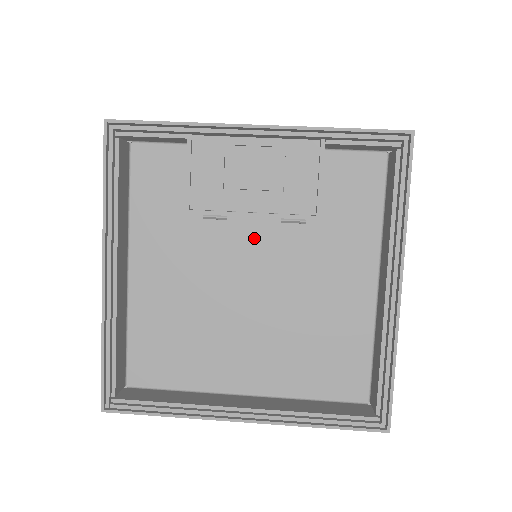
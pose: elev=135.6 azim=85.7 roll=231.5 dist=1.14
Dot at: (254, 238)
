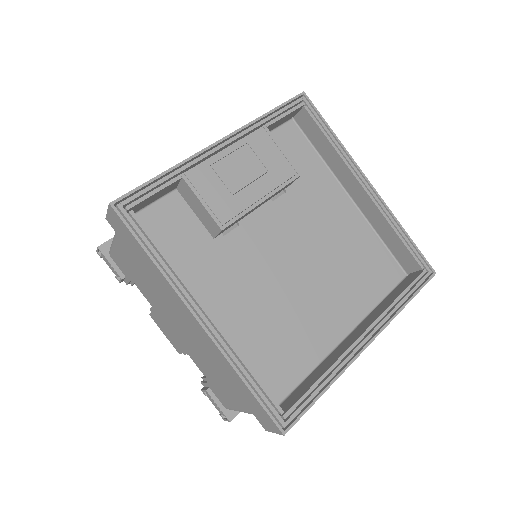
Dot at: (266, 224)
